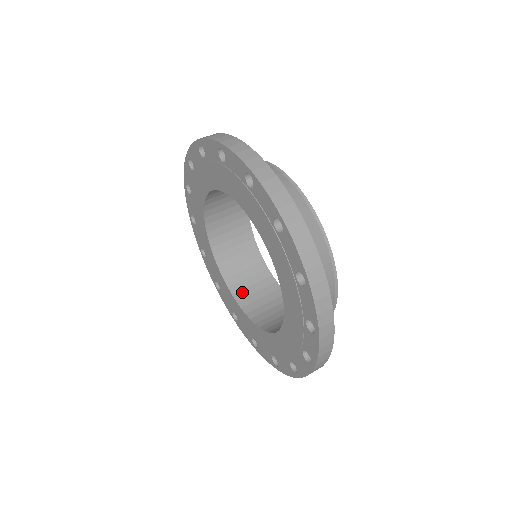
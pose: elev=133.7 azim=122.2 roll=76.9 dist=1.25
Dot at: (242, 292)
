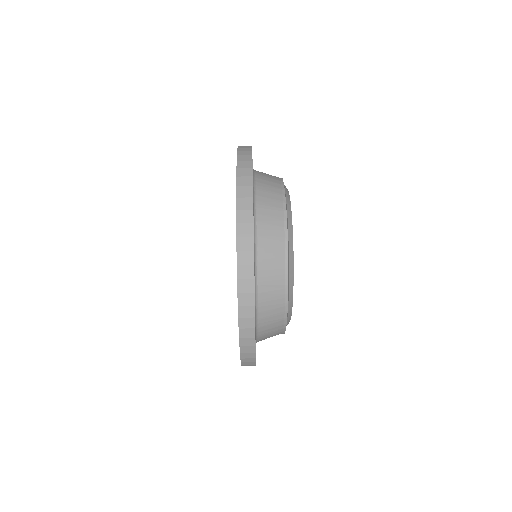
Dot at: occluded
